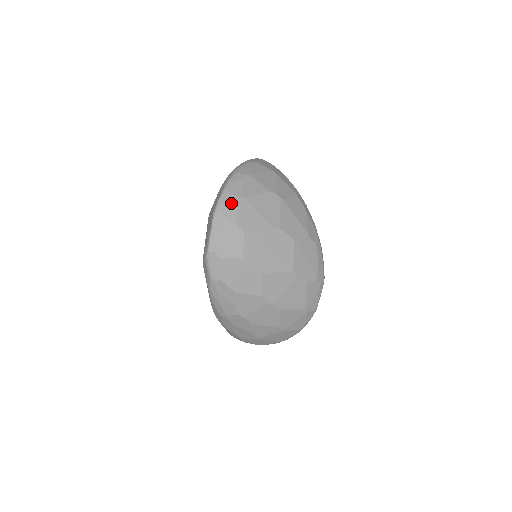
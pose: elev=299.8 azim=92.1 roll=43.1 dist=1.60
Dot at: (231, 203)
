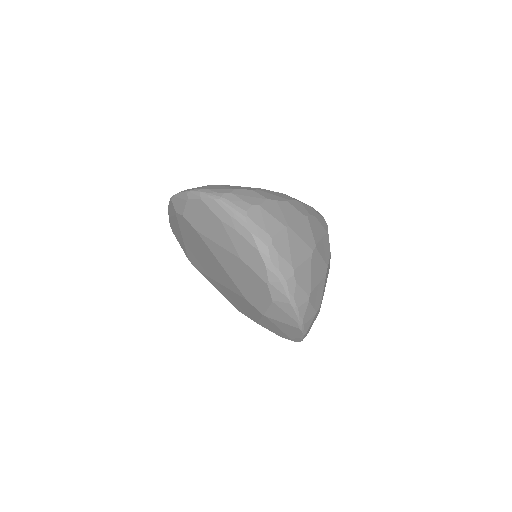
Dot at: (307, 310)
